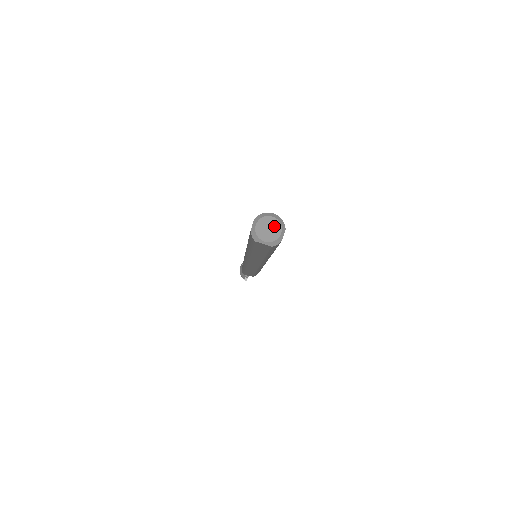
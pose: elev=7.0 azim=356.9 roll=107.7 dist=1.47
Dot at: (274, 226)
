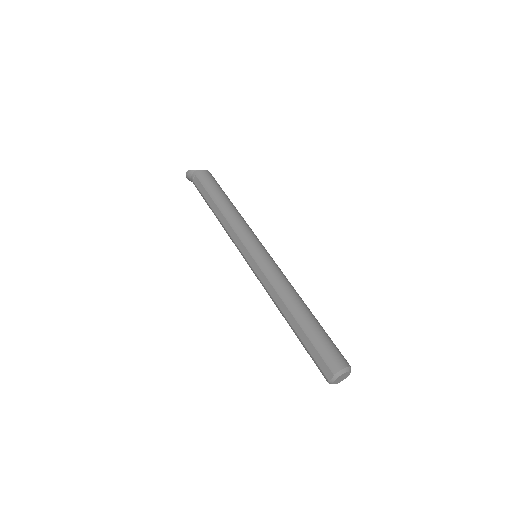
Dot at: (346, 375)
